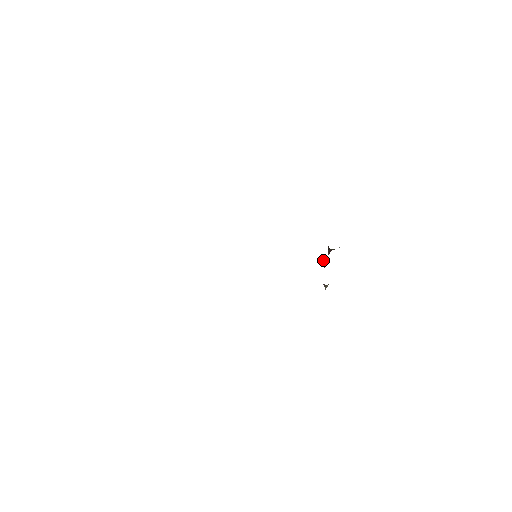
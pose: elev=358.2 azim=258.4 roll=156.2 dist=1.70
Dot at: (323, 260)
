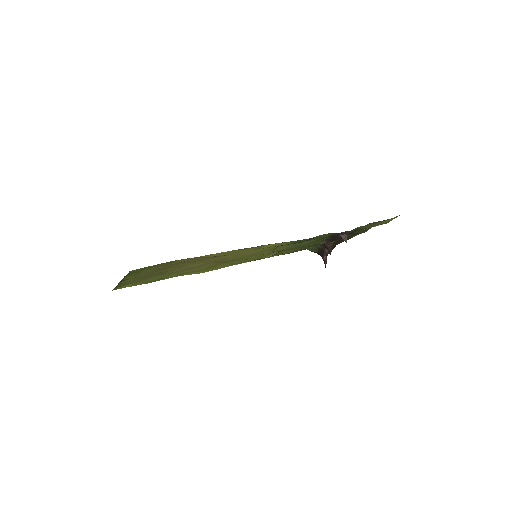
Dot at: (326, 244)
